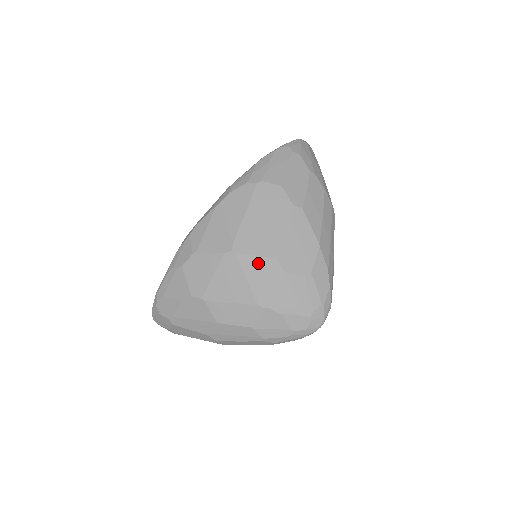
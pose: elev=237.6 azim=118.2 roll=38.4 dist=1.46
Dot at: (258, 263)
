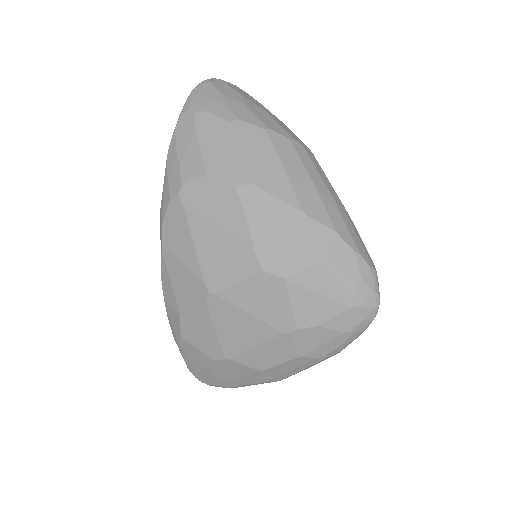
Dot at: (247, 289)
